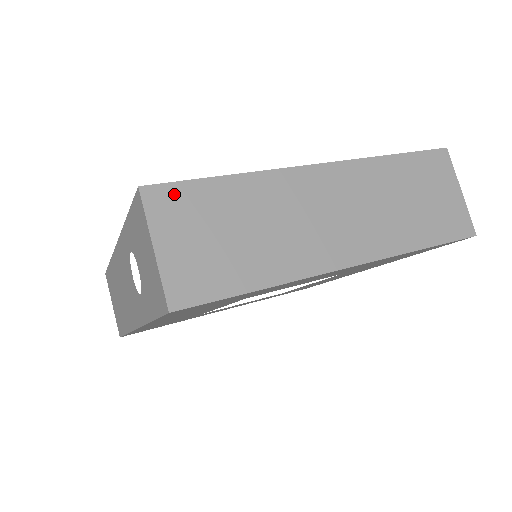
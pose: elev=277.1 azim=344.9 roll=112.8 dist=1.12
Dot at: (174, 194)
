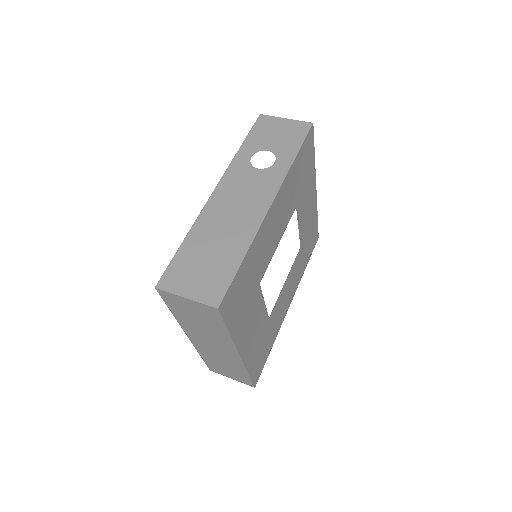
Dot at: occluded
